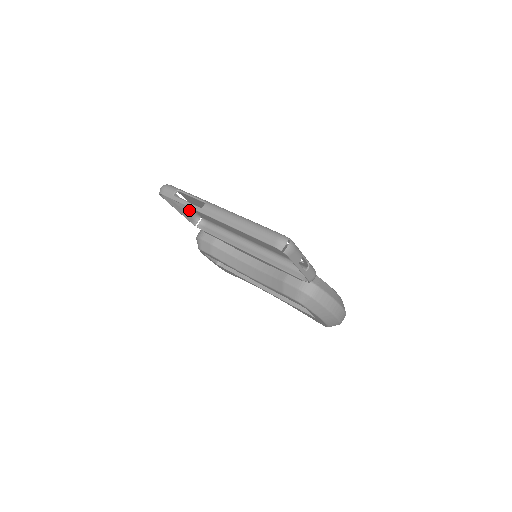
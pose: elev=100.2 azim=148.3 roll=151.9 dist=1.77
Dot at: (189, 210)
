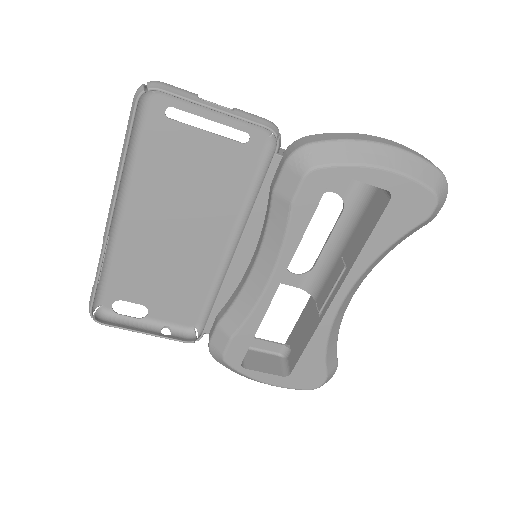
Dot at: occluded
